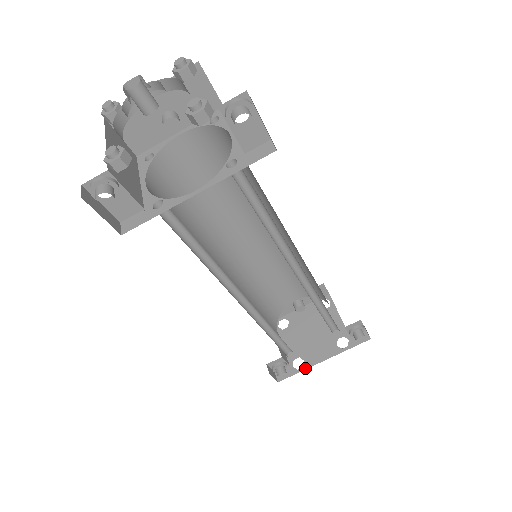
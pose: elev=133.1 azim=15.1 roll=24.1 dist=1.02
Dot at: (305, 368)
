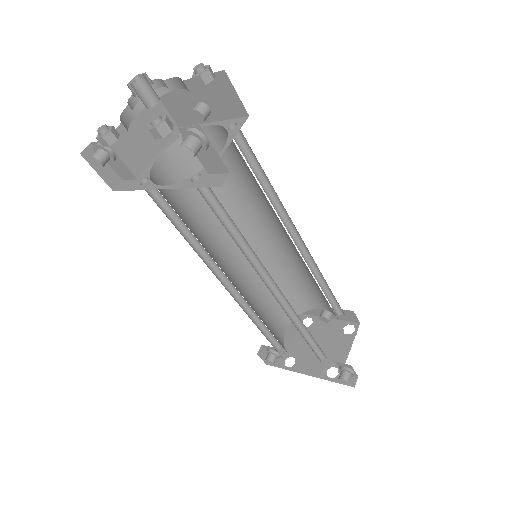
Dot at: (291, 369)
